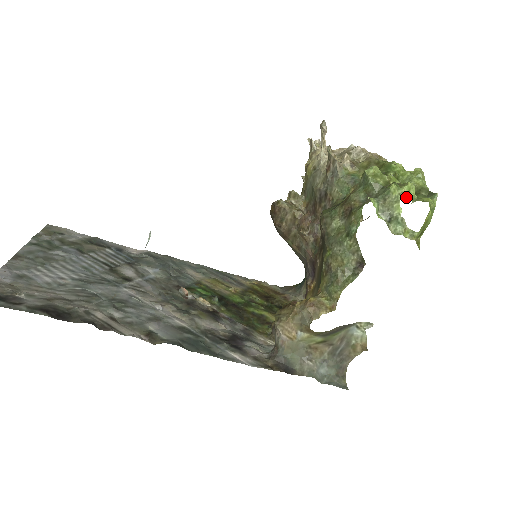
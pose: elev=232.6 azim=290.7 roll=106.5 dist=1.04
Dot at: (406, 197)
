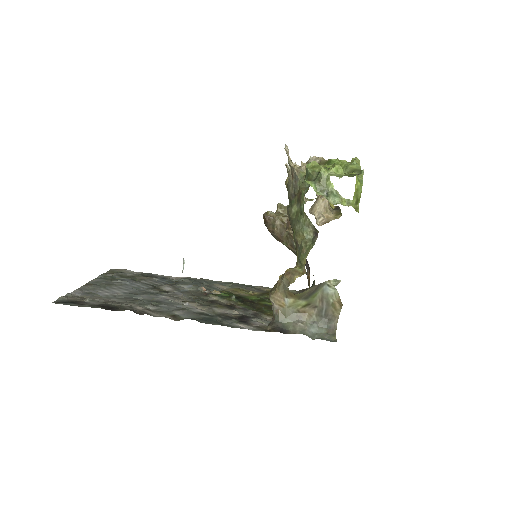
Dot at: (334, 175)
